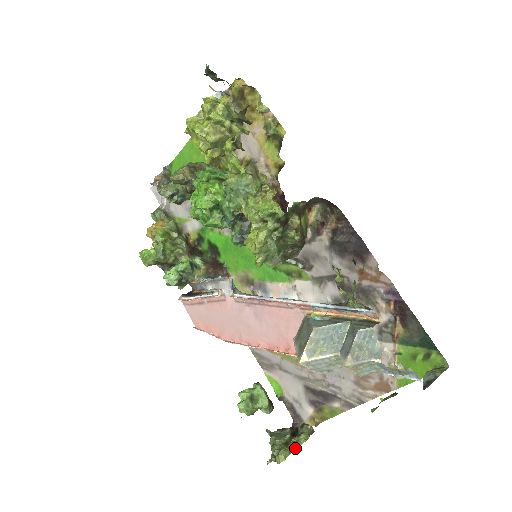
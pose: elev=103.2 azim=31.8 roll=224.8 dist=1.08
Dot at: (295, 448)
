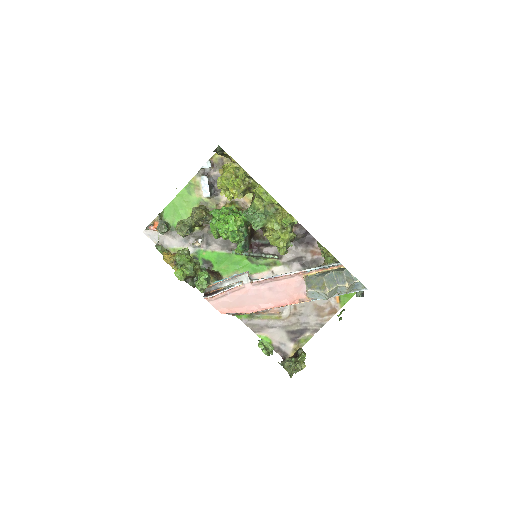
Dot at: (304, 360)
